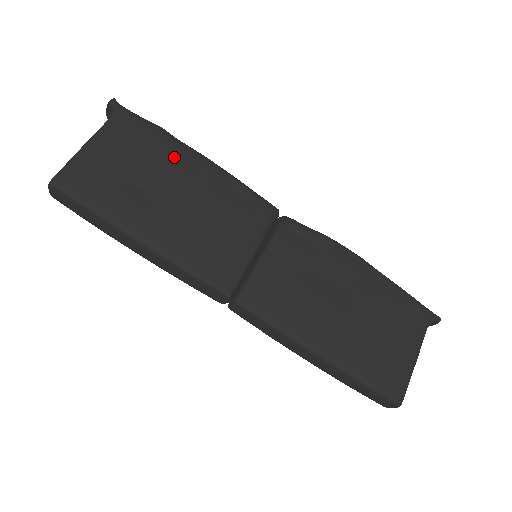
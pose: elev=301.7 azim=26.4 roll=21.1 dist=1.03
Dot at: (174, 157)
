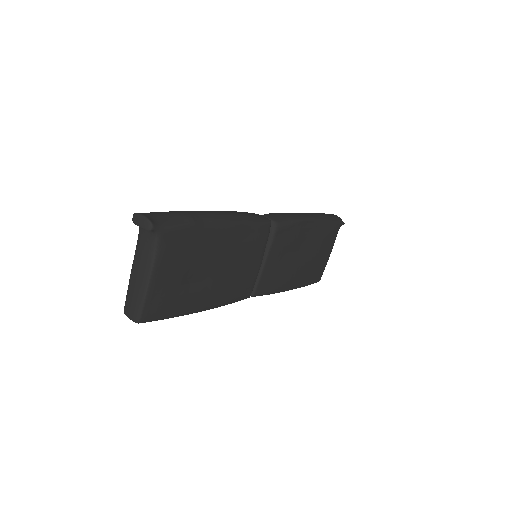
Dot at: (209, 242)
